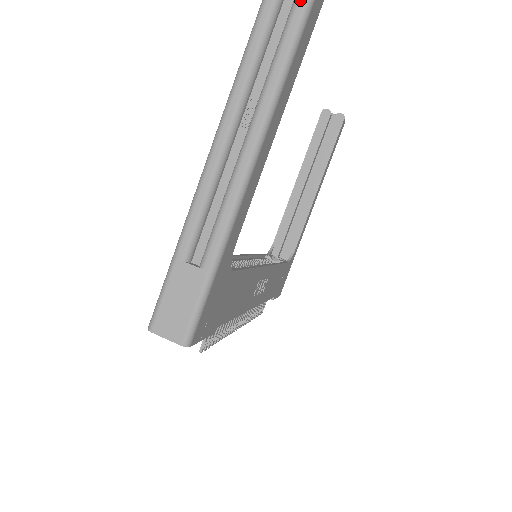
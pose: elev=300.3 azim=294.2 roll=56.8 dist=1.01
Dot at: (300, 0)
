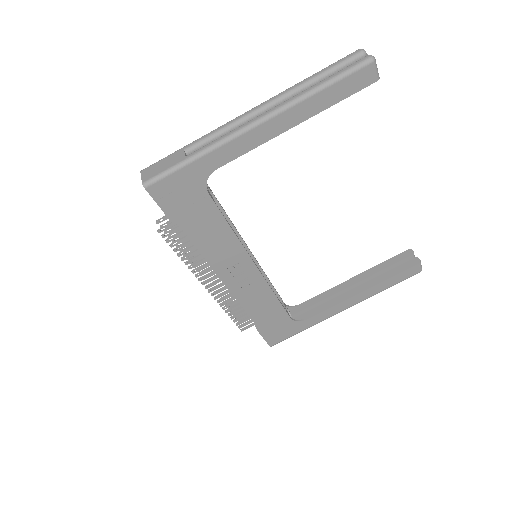
Dot at: (342, 70)
